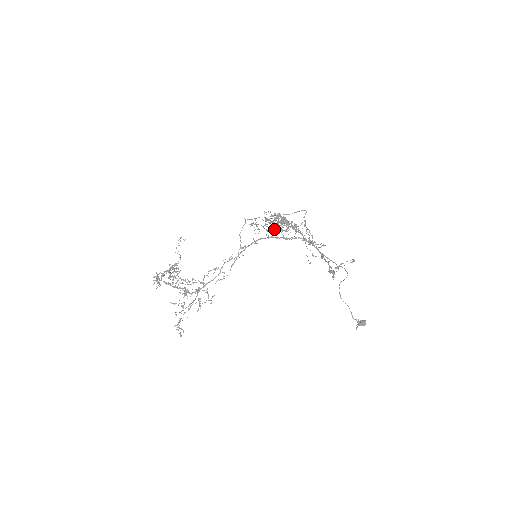
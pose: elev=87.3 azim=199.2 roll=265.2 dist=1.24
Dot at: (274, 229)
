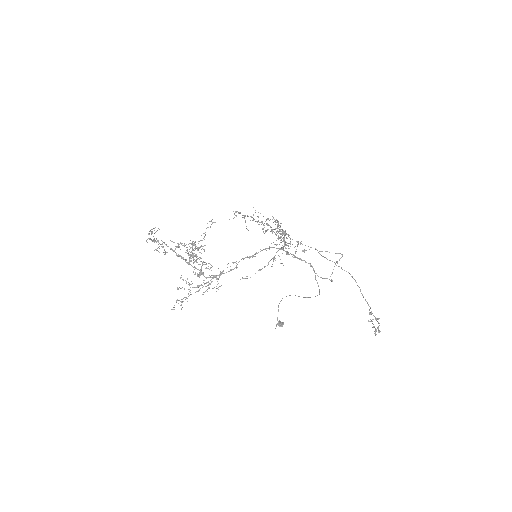
Dot at: (284, 242)
